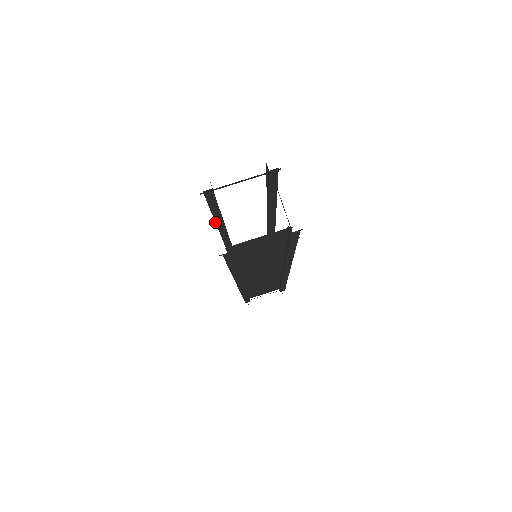
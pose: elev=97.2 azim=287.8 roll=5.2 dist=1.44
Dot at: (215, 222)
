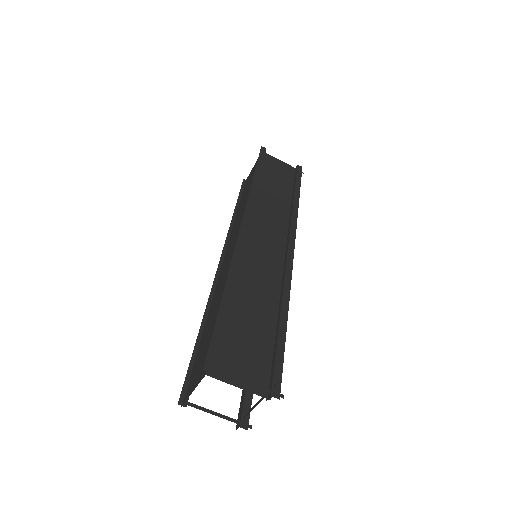
Dot at: occluded
